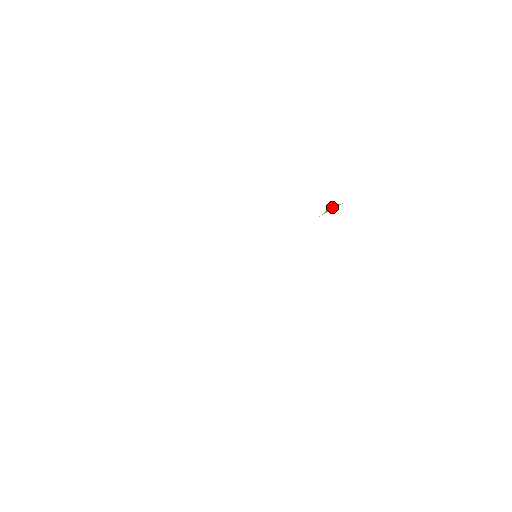
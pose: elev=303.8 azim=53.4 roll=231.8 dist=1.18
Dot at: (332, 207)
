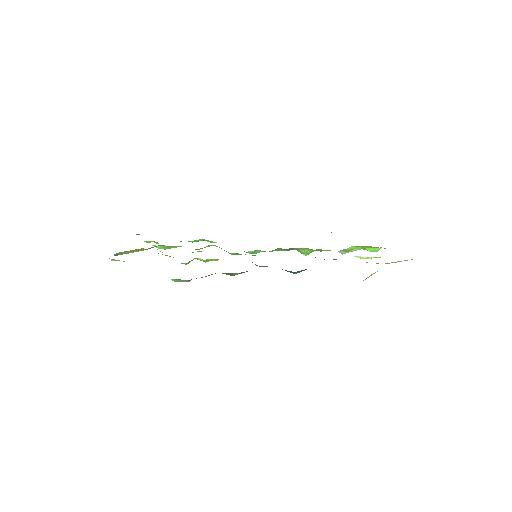
Dot at: occluded
